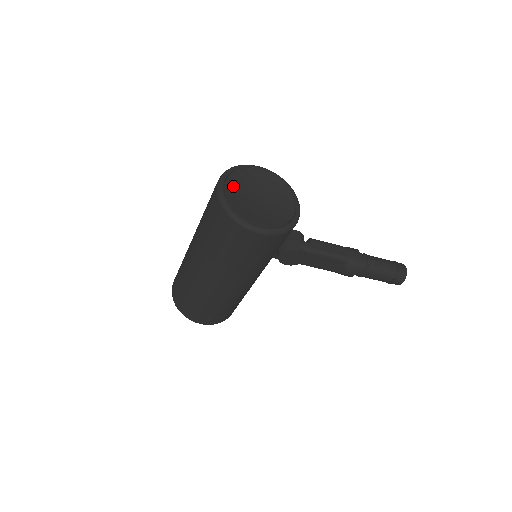
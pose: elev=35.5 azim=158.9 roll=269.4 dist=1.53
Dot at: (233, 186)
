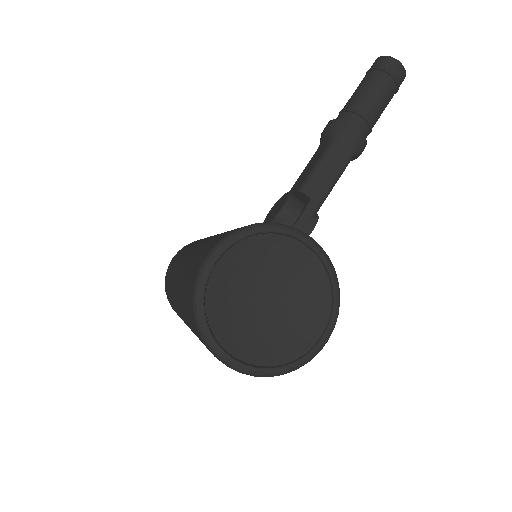
Dot at: (235, 337)
